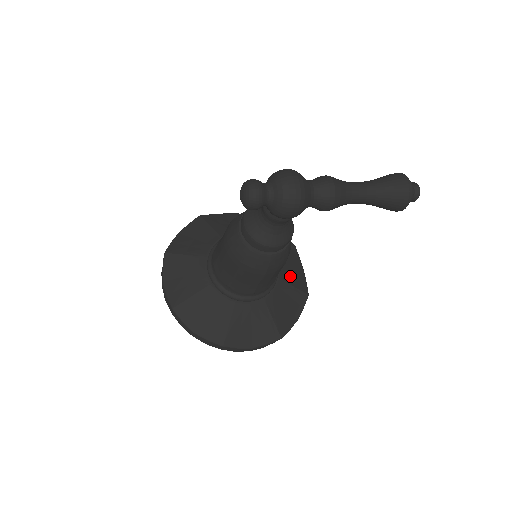
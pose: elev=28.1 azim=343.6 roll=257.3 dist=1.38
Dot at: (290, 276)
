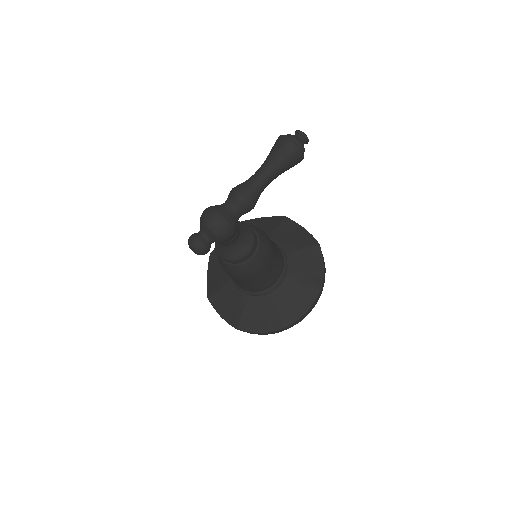
Dot at: (295, 243)
